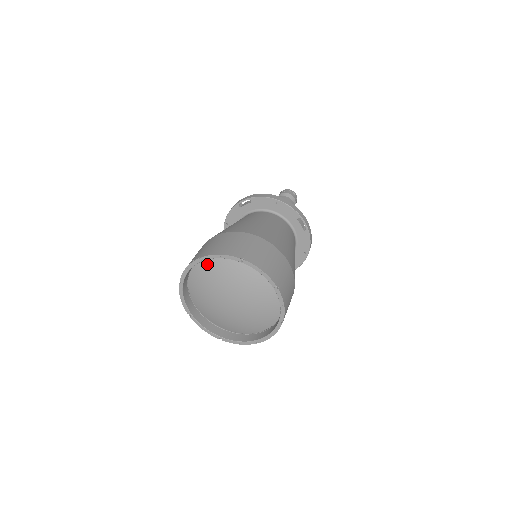
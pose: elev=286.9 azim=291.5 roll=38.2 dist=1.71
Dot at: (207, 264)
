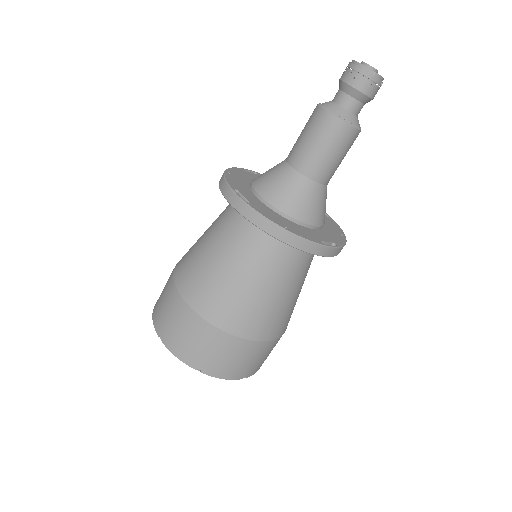
Dot at: occluded
